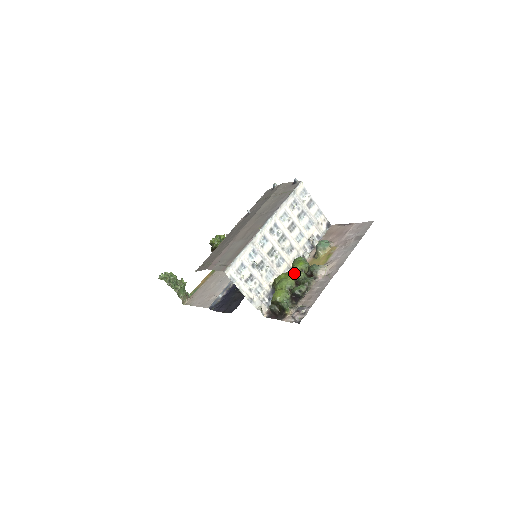
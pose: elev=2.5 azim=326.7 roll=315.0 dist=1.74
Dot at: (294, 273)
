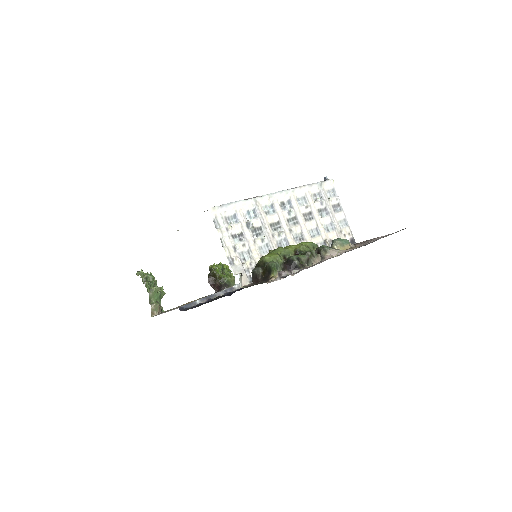
Dot at: occluded
